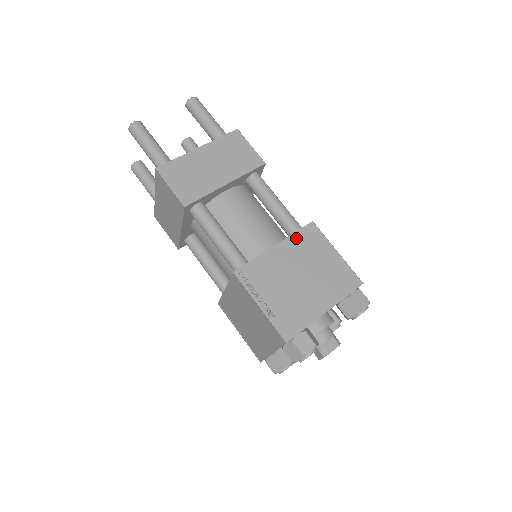
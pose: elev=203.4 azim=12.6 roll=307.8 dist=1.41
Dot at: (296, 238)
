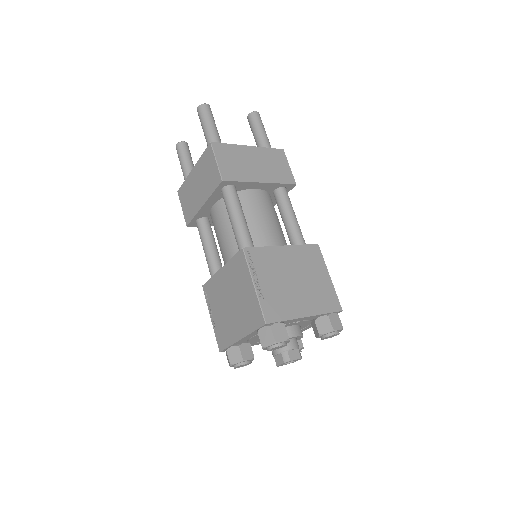
Dot at: (301, 249)
